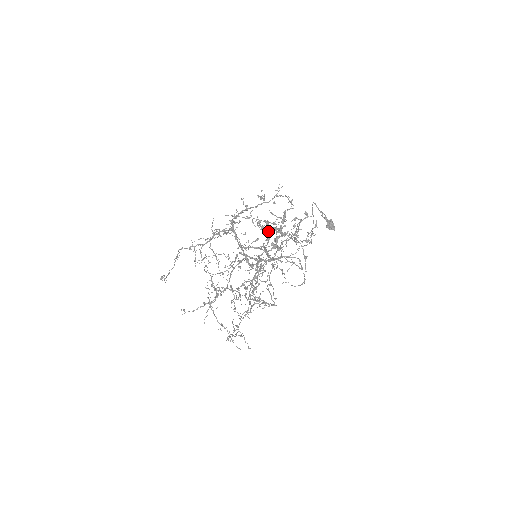
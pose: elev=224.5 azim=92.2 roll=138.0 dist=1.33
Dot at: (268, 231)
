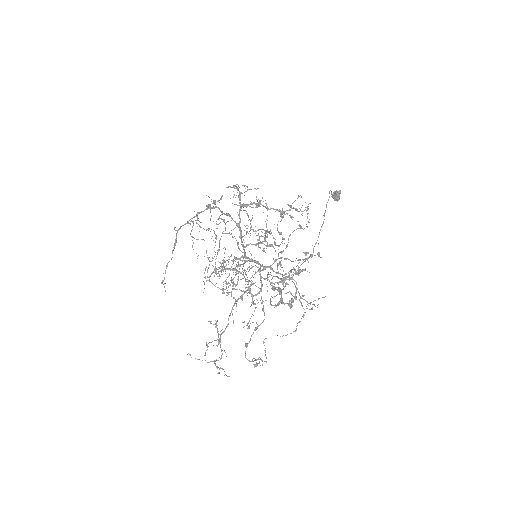
Dot at: (279, 302)
